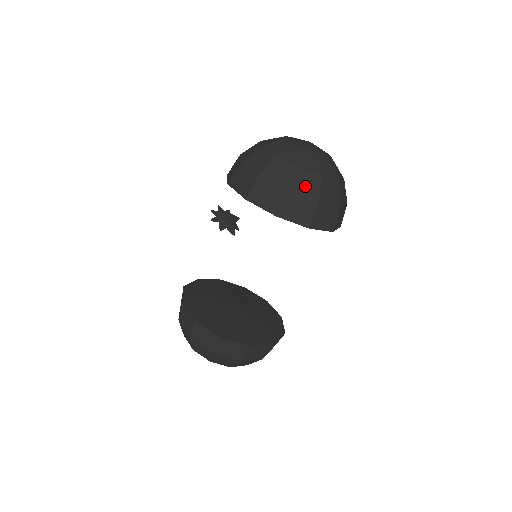
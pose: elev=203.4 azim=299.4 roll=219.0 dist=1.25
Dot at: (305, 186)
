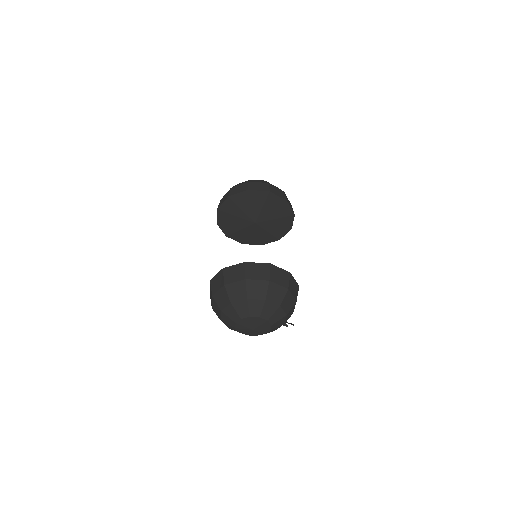
Dot at: occluded
